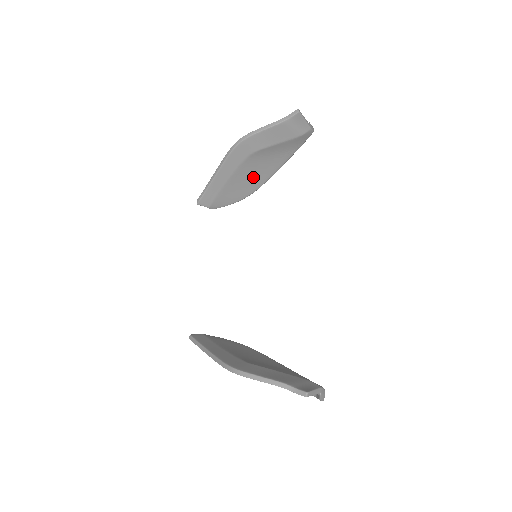
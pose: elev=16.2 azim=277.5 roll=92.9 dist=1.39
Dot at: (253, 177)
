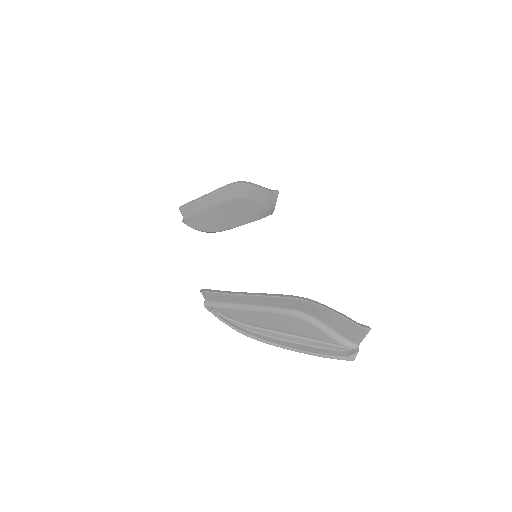
Dot at: (227, 218)
